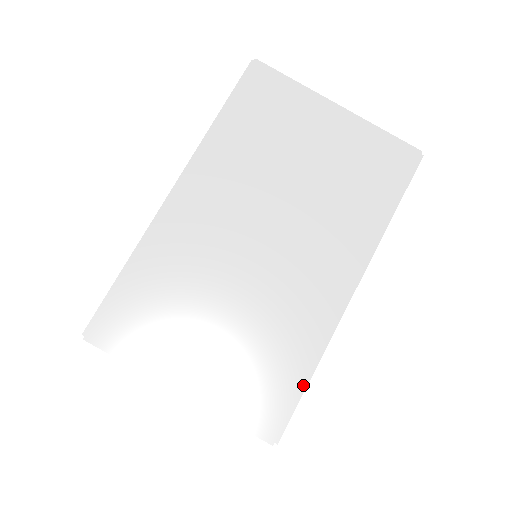
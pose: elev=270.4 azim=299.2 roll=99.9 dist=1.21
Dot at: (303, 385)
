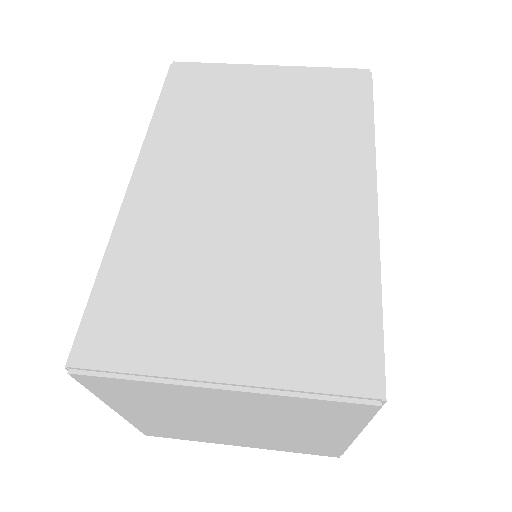
Dot at: (377, 312)
